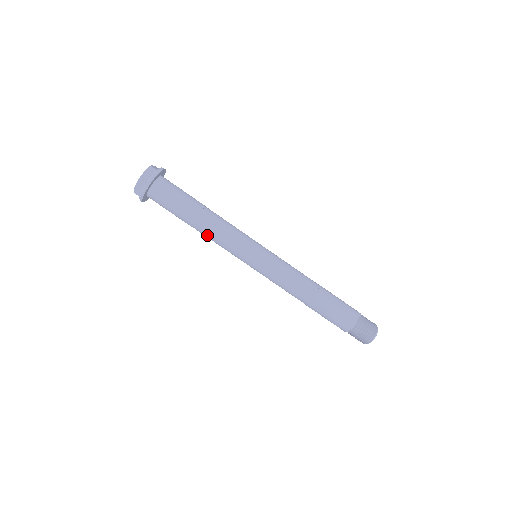
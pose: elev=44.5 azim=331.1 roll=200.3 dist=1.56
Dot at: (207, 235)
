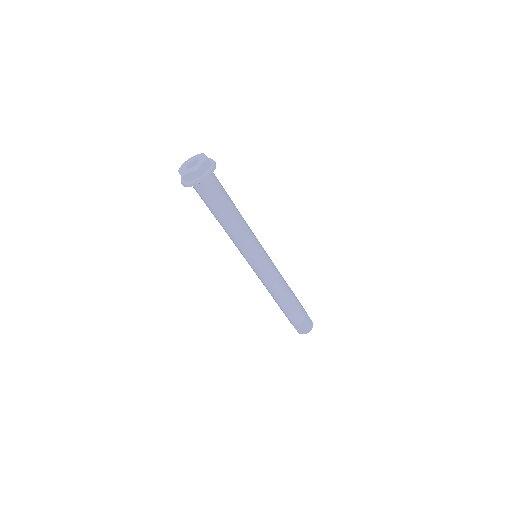
Dot at: (229, 232)
